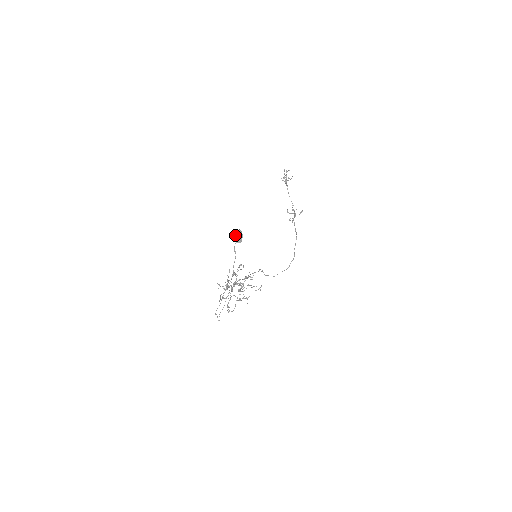
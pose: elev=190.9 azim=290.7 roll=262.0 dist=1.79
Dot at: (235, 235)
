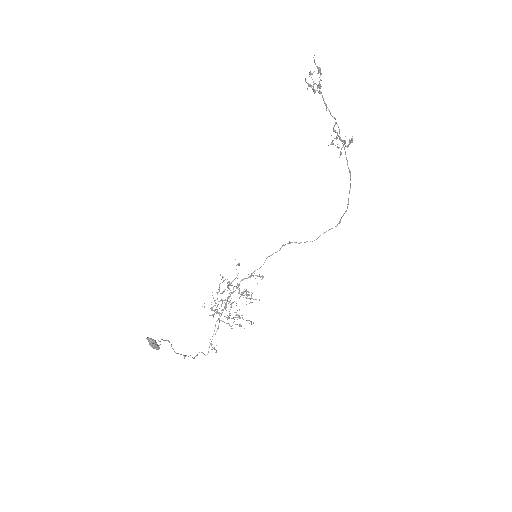
Dot at: (148, 341)
